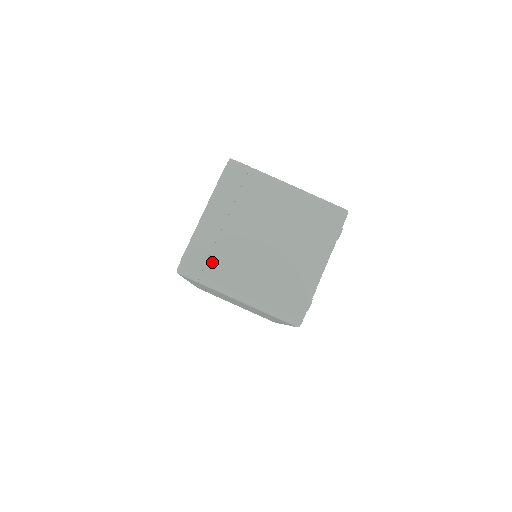
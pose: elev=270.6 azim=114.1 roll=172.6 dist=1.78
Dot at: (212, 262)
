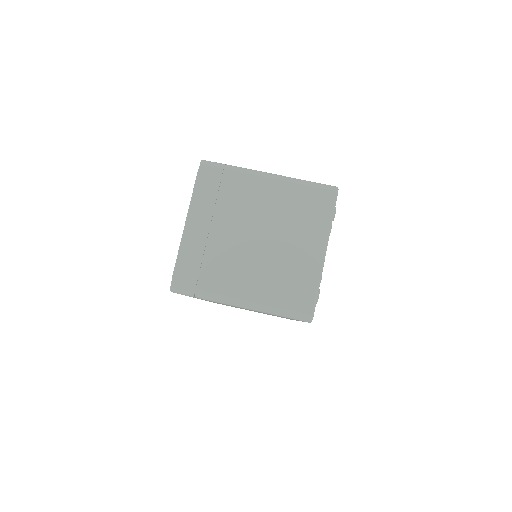
Dot at: (205, 273)
